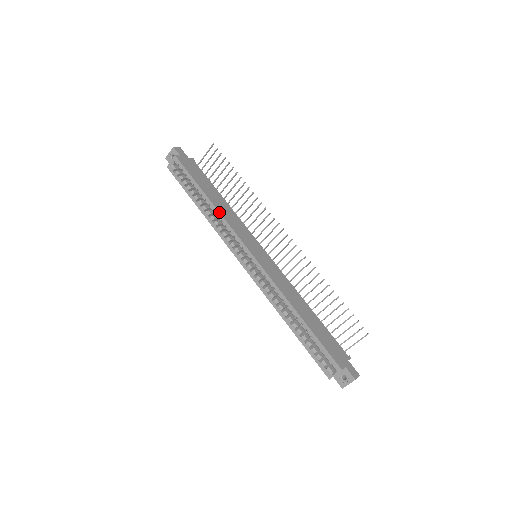
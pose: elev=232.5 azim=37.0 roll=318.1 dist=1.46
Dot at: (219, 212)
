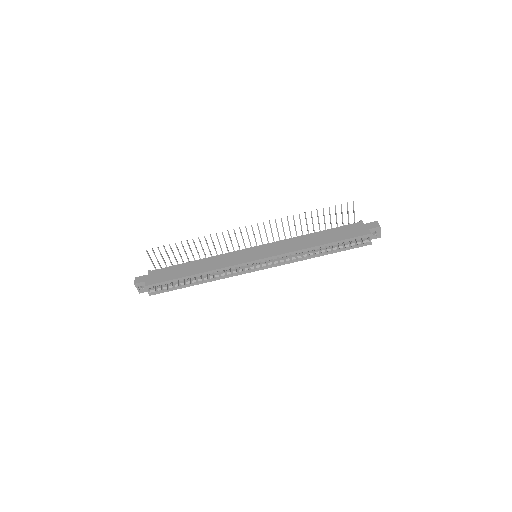
Dot at: (211, 271)
